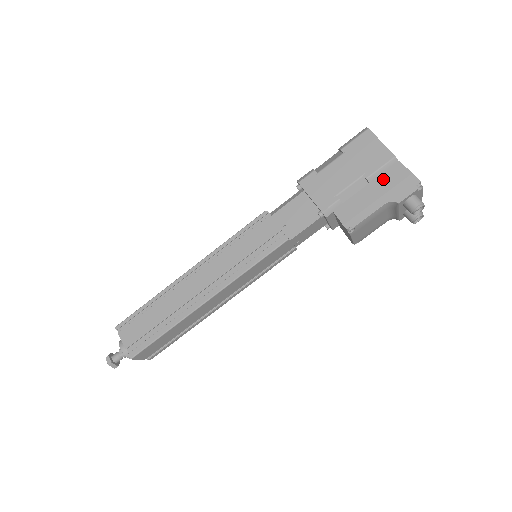
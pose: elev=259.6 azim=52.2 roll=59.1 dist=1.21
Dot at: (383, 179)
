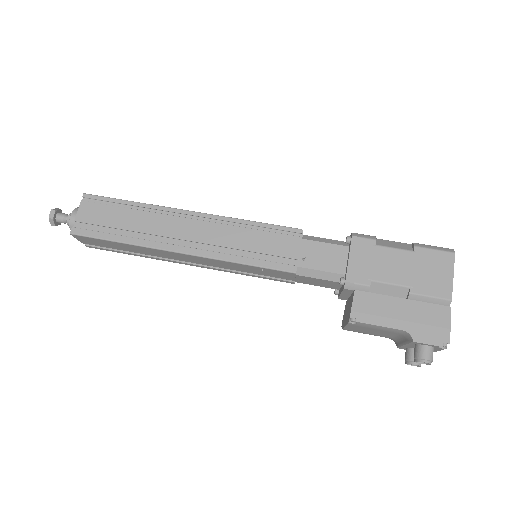
Dot at: (422, 308)
